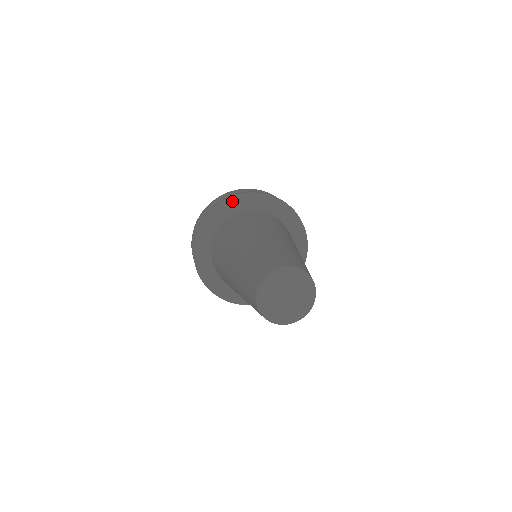
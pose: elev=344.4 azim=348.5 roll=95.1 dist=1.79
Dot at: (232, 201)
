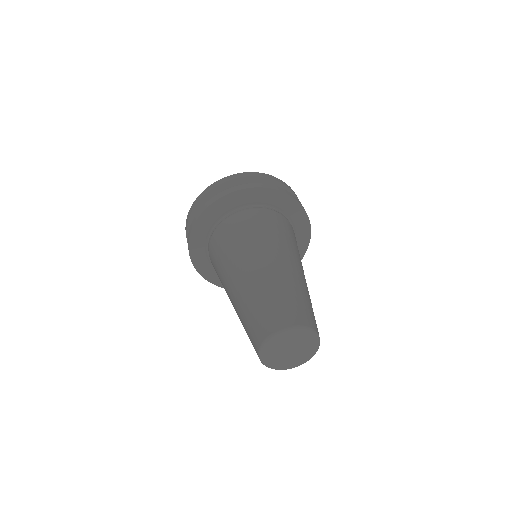
Dot at: (223, 201)
